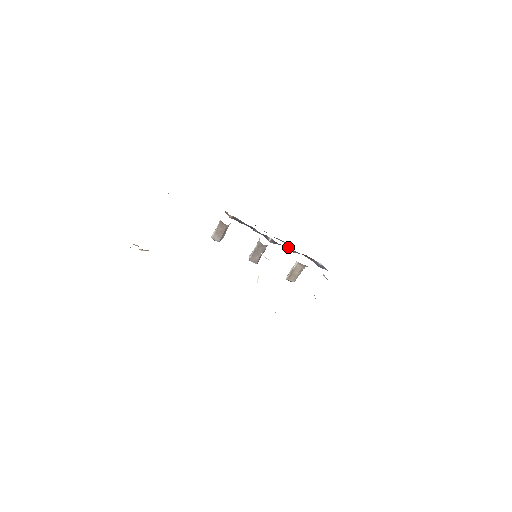
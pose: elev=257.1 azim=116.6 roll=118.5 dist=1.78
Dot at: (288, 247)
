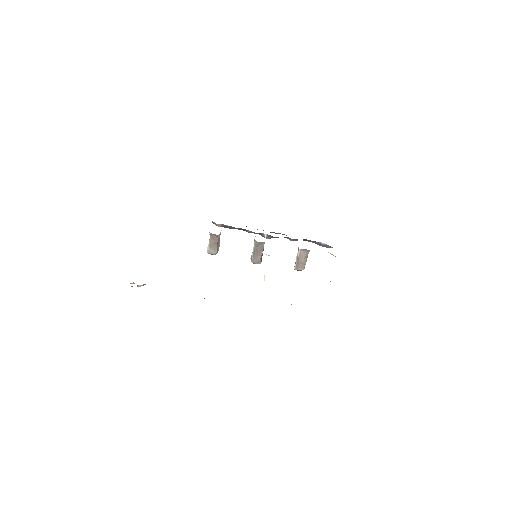
Dot at: (286, 237)
